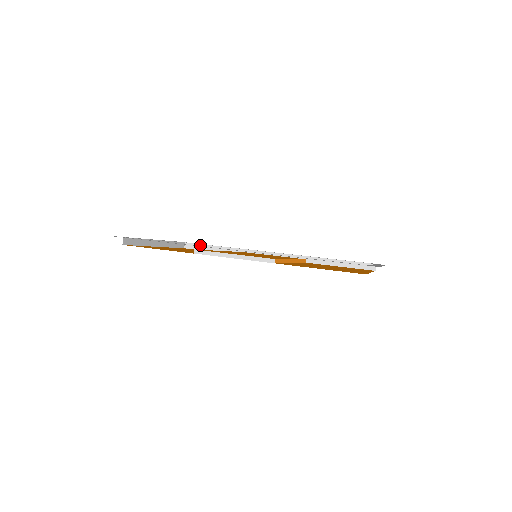
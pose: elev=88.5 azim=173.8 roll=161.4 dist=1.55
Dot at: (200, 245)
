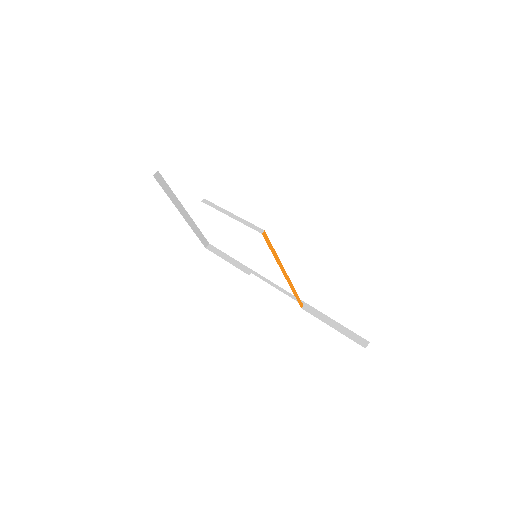
Dot at: (220, 251)
